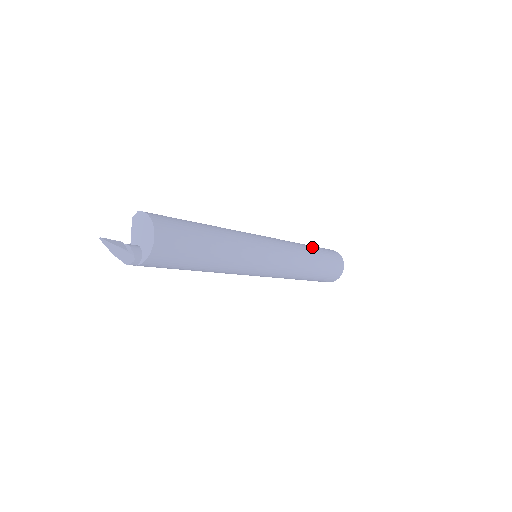
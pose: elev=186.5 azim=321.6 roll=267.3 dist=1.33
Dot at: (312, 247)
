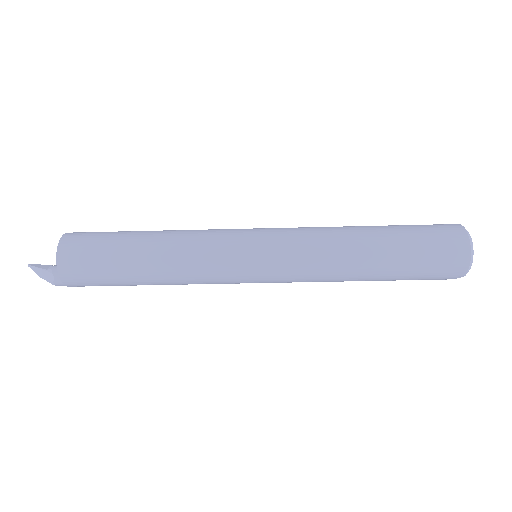
Dot at: (375, 226)
